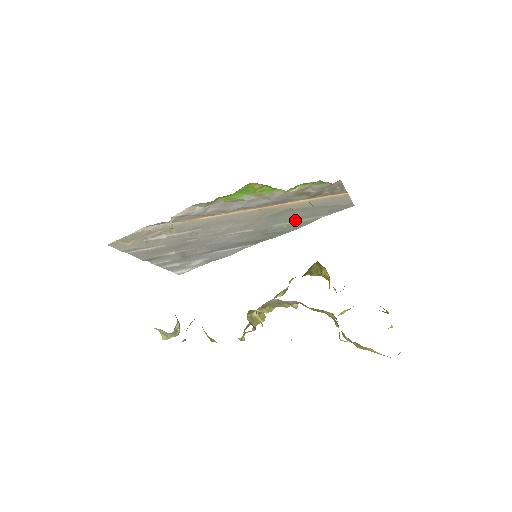
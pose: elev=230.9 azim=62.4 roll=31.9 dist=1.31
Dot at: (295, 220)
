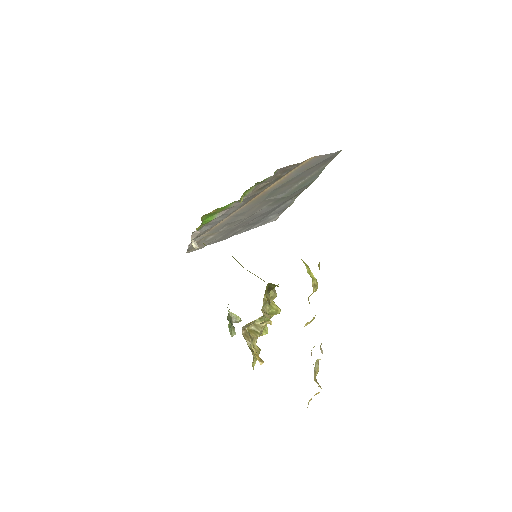
Dot at: (301, 181)
